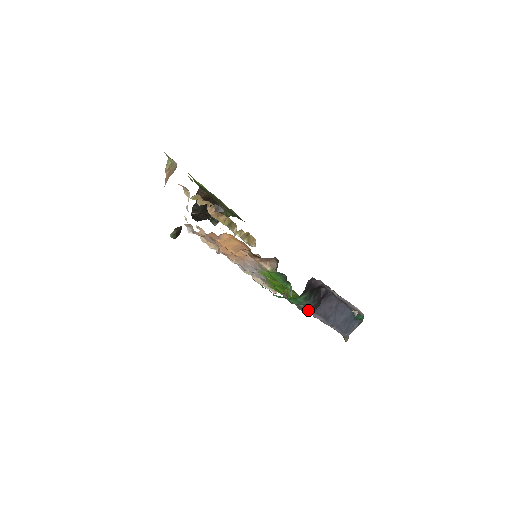
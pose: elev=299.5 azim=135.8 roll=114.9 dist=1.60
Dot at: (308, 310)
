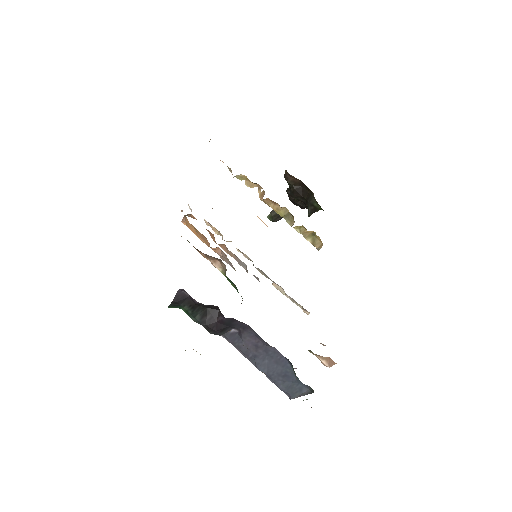
Dot at: (209, 331)
